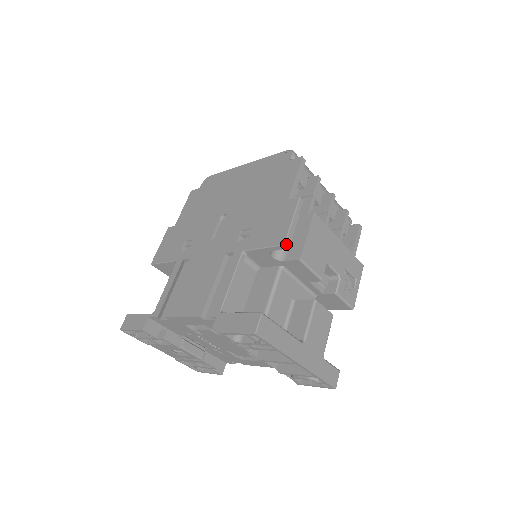
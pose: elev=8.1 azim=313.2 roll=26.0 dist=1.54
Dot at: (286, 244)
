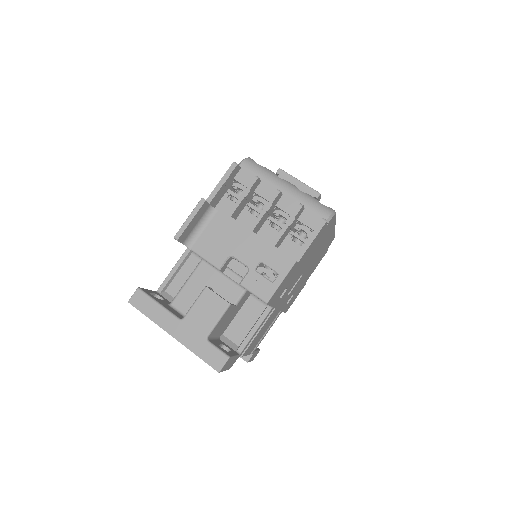
Dot at: (176, 237)
